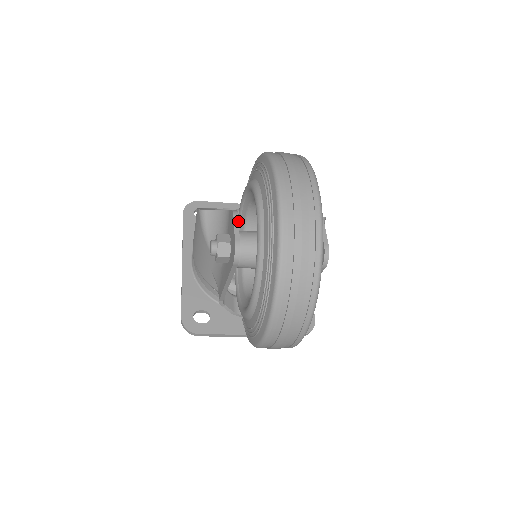
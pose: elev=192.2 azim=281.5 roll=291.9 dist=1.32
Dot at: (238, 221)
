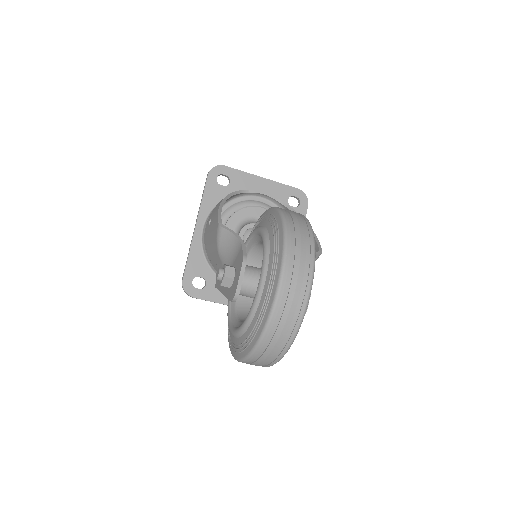
Dot at: (244, 270)
